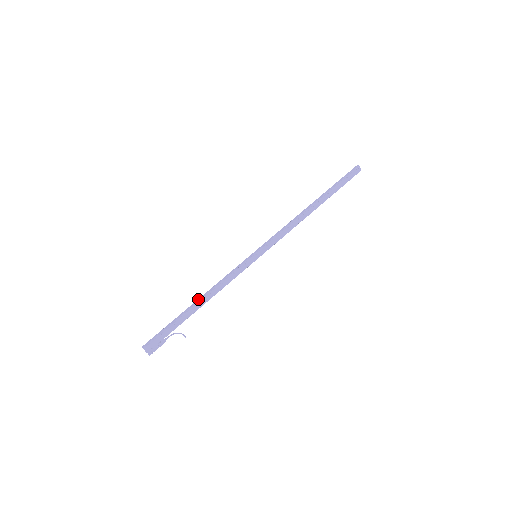
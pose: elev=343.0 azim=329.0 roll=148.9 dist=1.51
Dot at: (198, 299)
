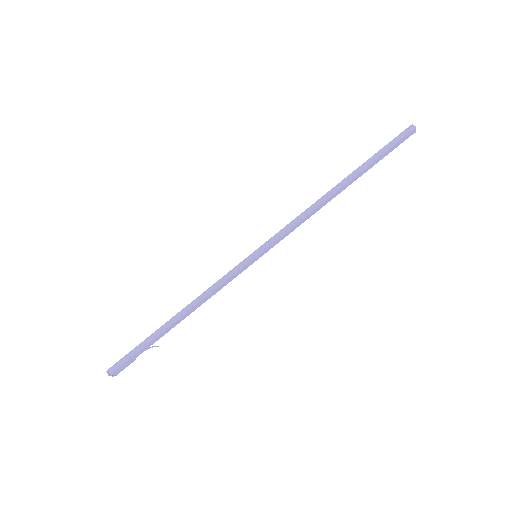
Dot at: (178, 315)
